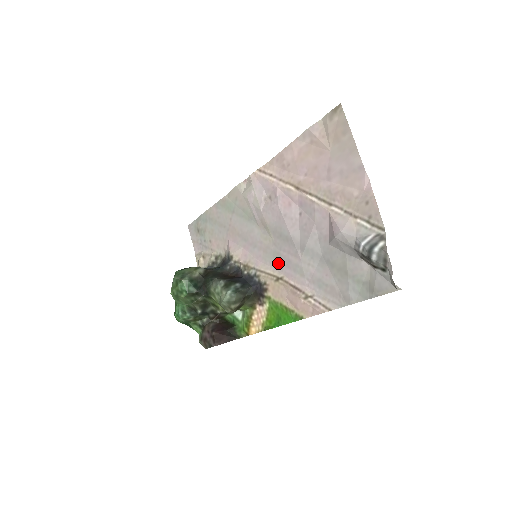
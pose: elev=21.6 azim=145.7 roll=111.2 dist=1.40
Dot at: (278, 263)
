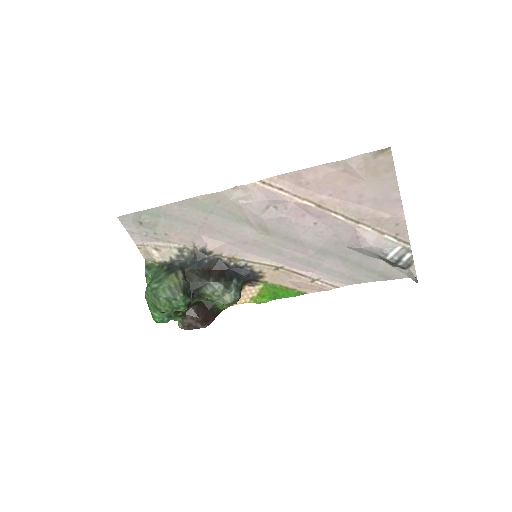
Dot at: (278, 257)
